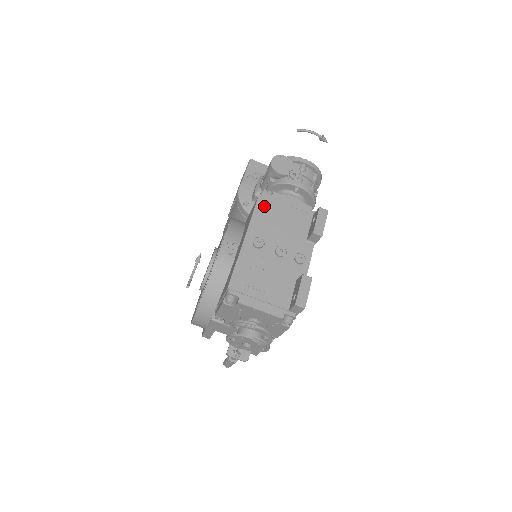
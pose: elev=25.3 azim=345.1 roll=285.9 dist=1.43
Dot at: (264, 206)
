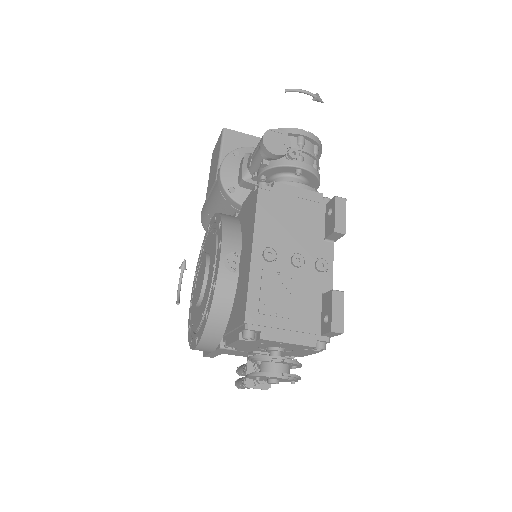
Dot at: (267, 203)
